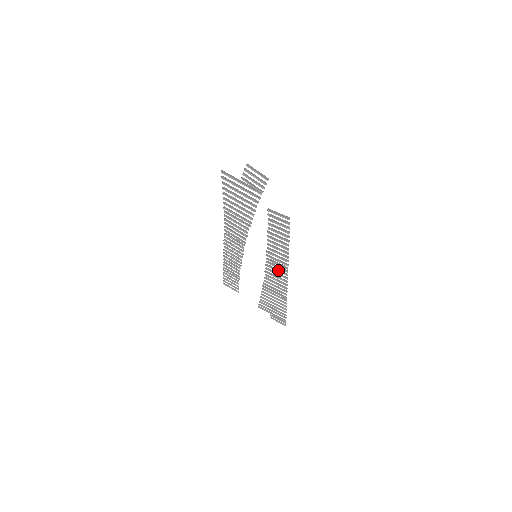
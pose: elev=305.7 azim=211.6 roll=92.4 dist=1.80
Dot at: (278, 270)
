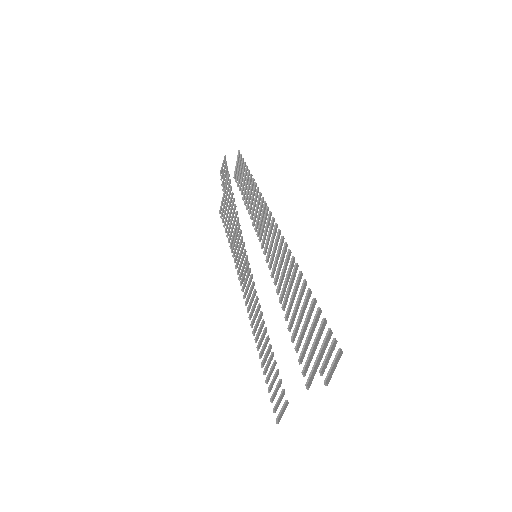
Dot at: occluded
